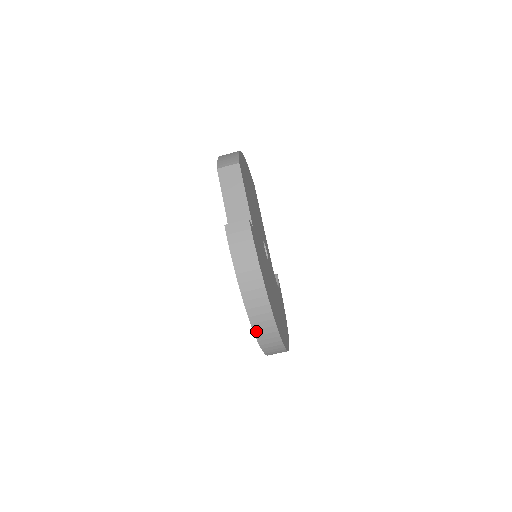
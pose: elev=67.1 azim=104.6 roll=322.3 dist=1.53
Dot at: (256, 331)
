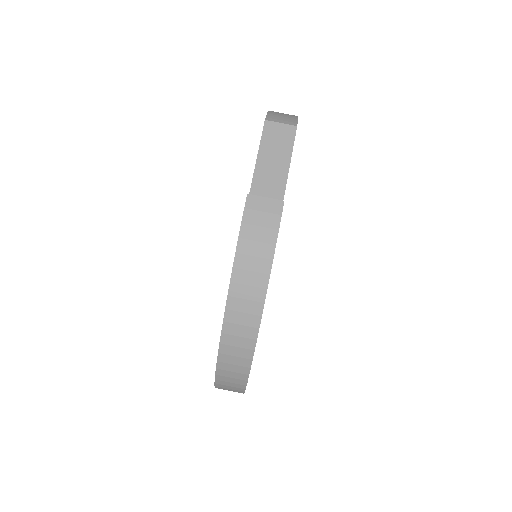
Dot at: (222, 355)
